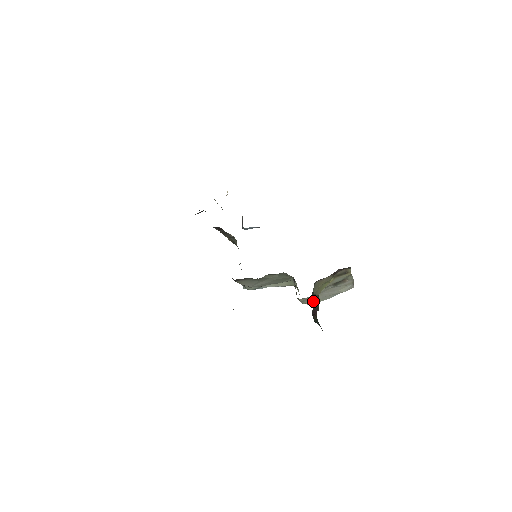
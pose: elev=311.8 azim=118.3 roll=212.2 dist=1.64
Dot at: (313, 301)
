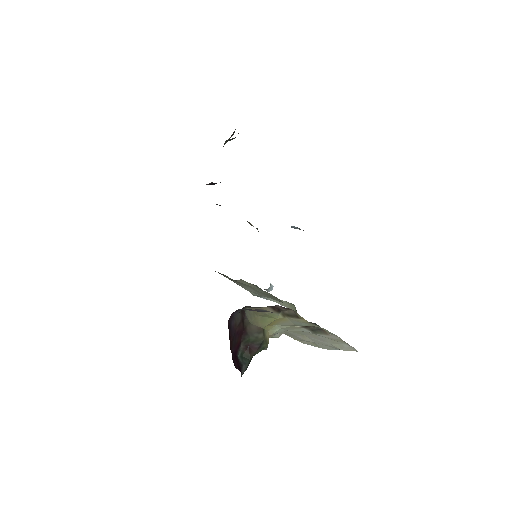
Dot at: (249, 331)
